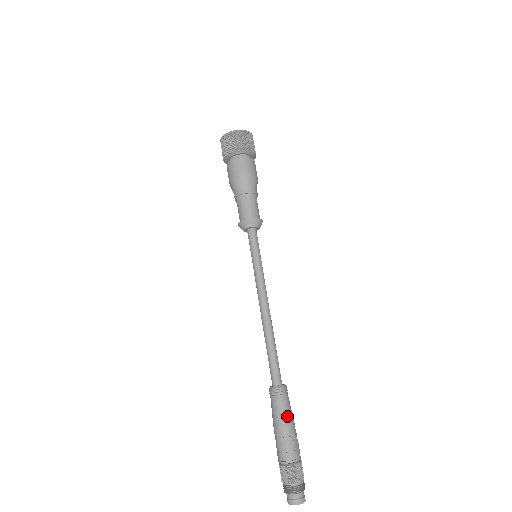
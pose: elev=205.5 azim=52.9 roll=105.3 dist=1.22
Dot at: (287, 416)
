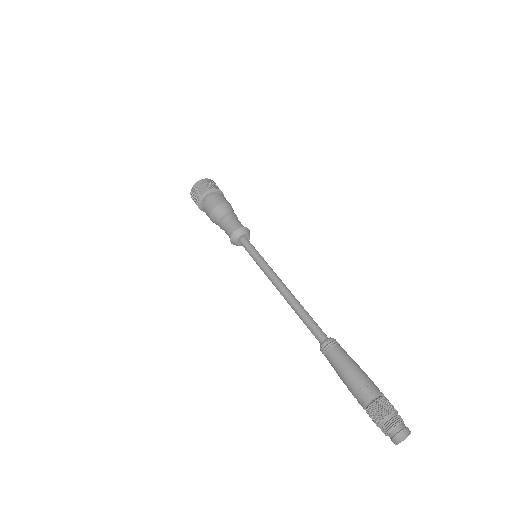
Dot at: (344, 362)
